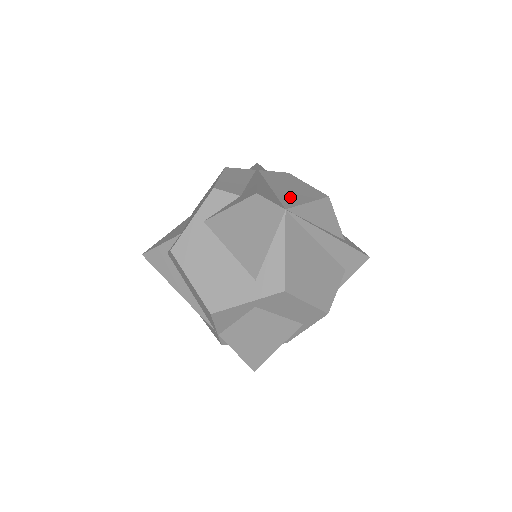
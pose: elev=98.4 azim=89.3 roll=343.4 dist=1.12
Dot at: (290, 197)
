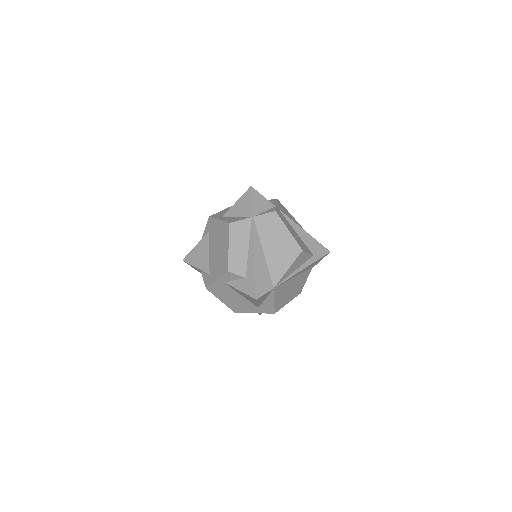
Dot at: (277, 265)
